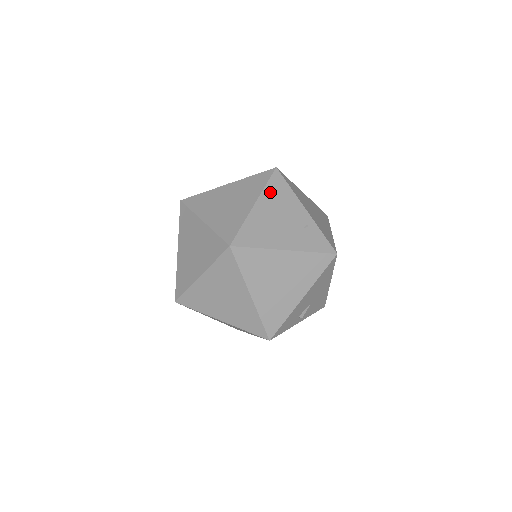
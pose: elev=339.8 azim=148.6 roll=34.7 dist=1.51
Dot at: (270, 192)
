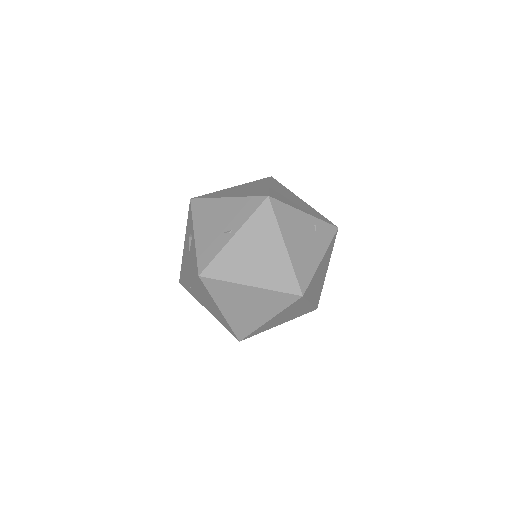
Dot at: (283, 224)
